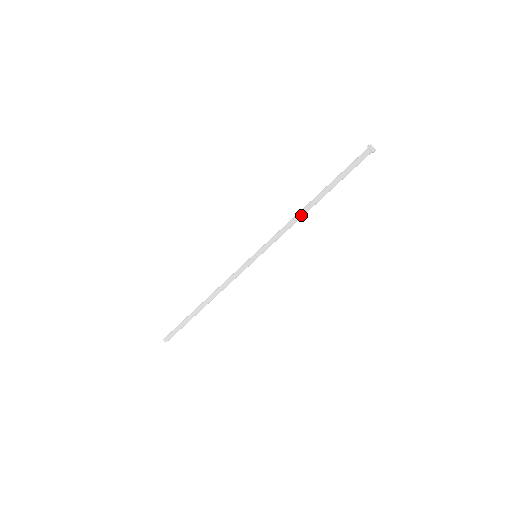
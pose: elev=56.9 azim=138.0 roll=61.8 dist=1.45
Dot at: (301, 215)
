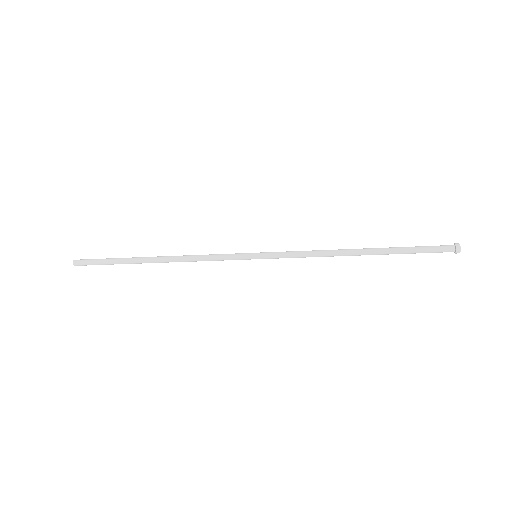
Dot at: (338, 255)
